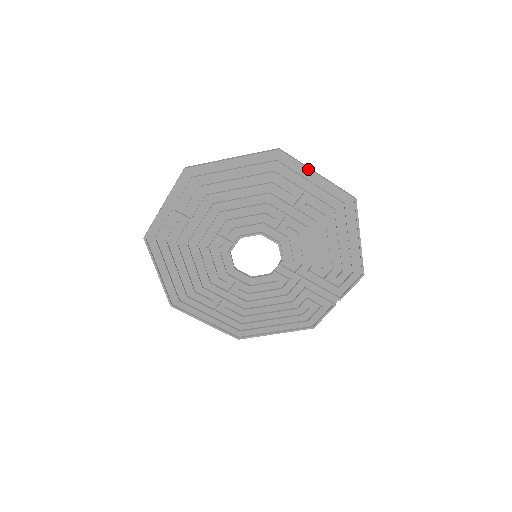
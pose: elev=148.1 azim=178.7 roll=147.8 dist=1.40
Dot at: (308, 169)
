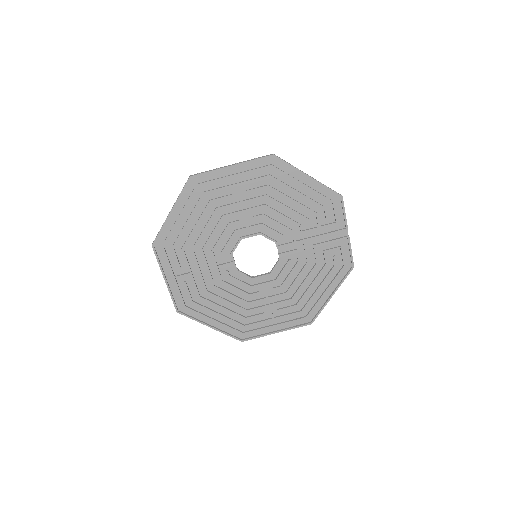
Dot at: (221, 169)
